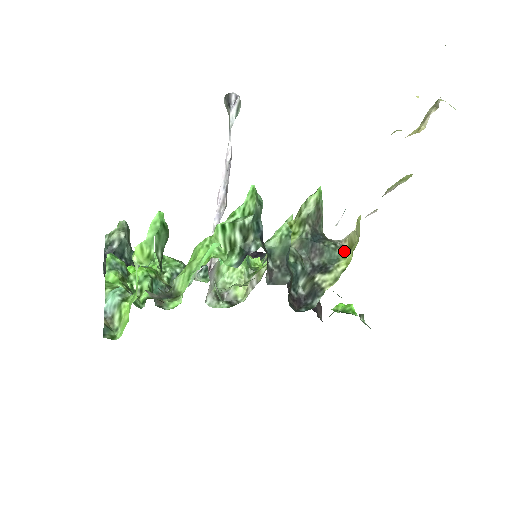
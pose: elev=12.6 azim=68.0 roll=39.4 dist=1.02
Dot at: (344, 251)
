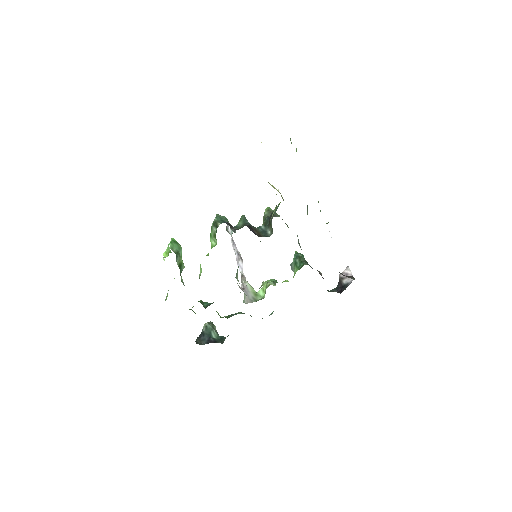
Dot at: occluded
